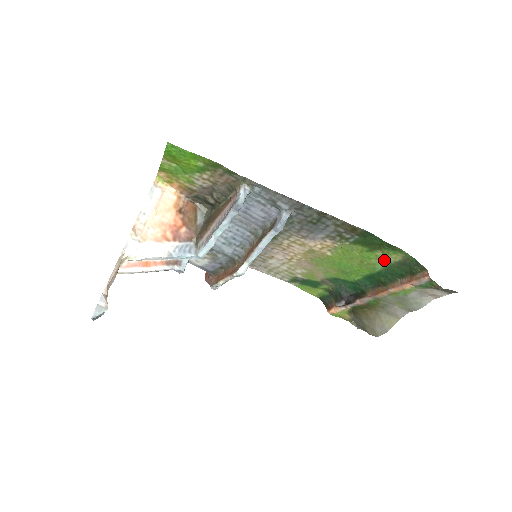
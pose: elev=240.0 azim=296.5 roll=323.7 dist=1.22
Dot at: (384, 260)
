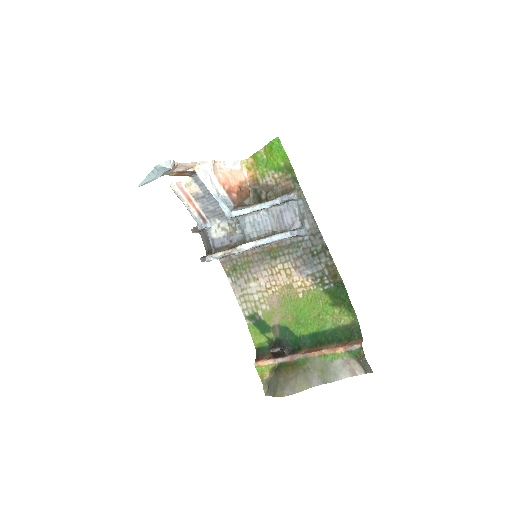
Dot at: (336, 320)
